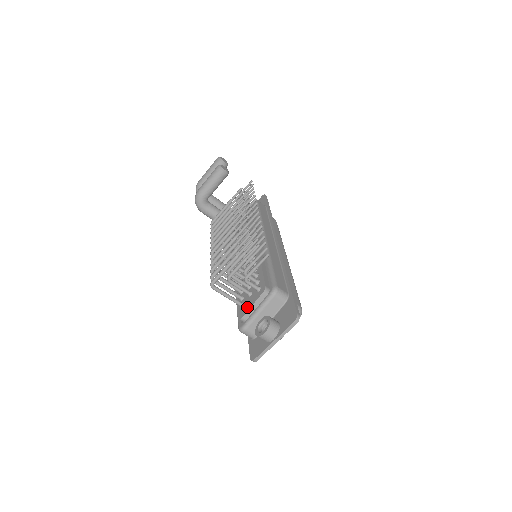
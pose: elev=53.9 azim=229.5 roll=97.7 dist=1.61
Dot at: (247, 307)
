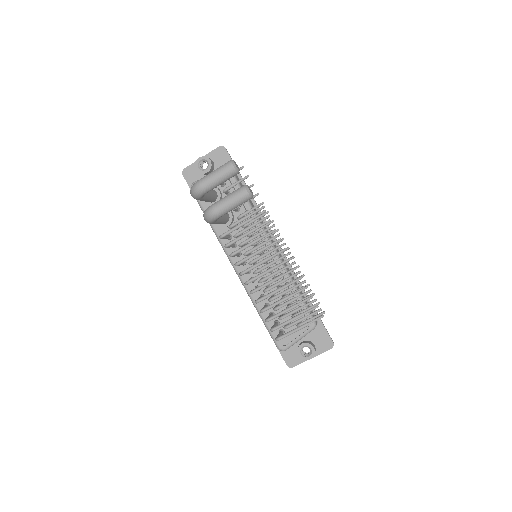
Dot at: (290, 337)
